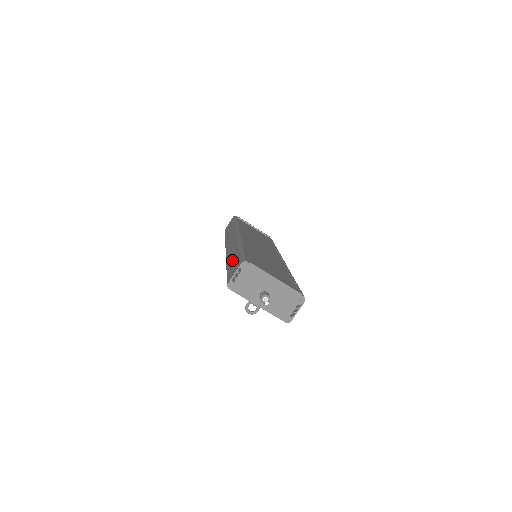
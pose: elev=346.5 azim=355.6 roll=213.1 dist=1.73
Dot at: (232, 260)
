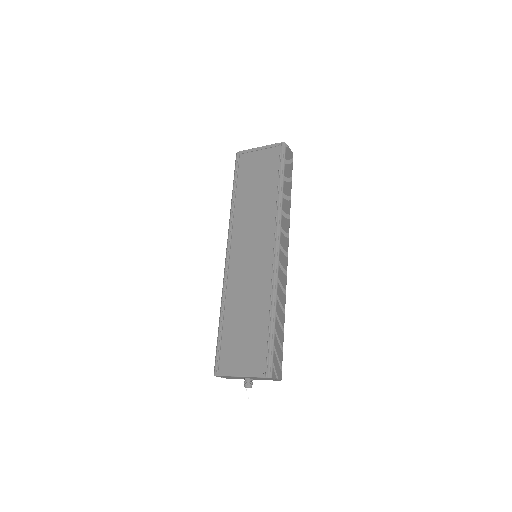
Dot at: occluded
